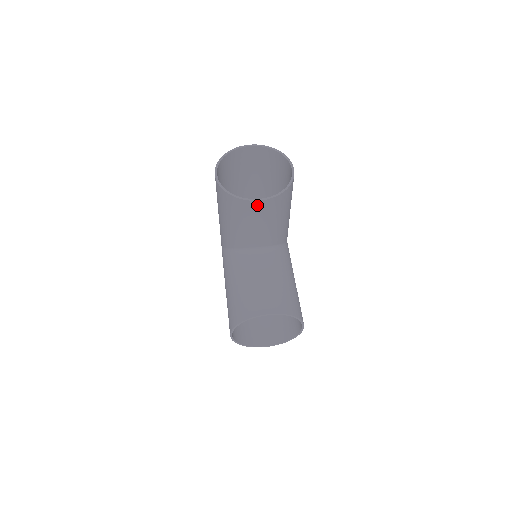
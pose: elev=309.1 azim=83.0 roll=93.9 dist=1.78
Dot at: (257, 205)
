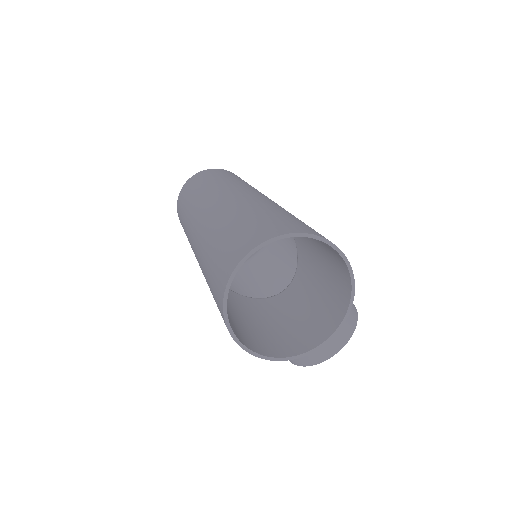
Dot at: (320, 339)
